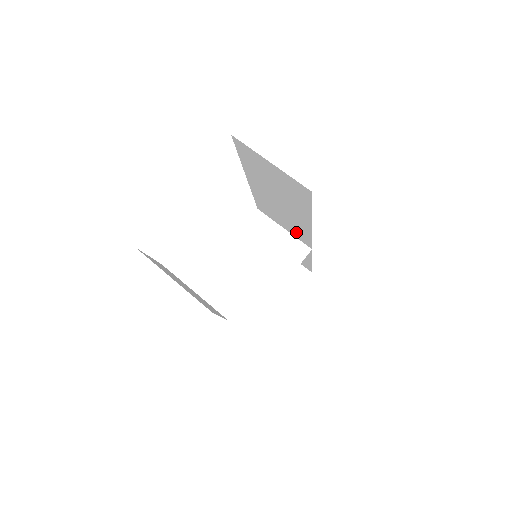
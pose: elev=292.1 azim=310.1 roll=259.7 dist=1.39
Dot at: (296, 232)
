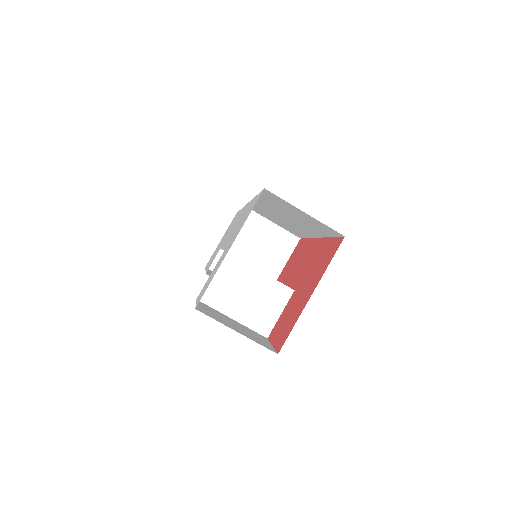
Dot at: (289, 229)
